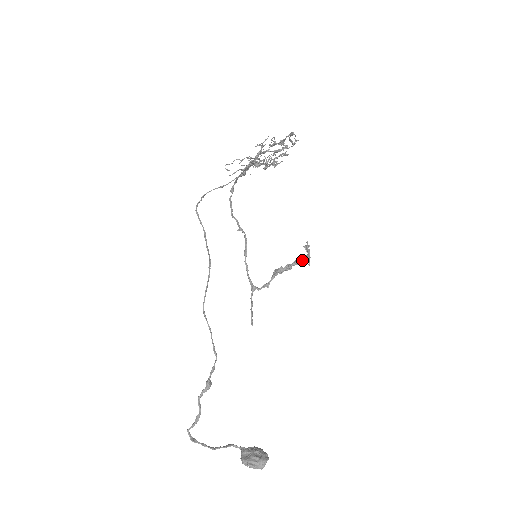
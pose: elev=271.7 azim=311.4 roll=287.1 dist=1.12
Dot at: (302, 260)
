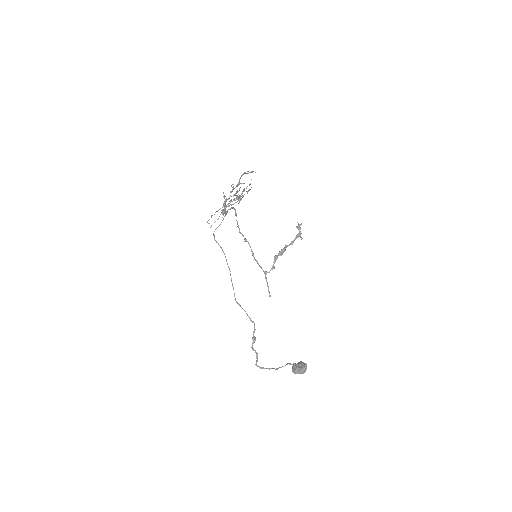
Dot at: (291, 242)
